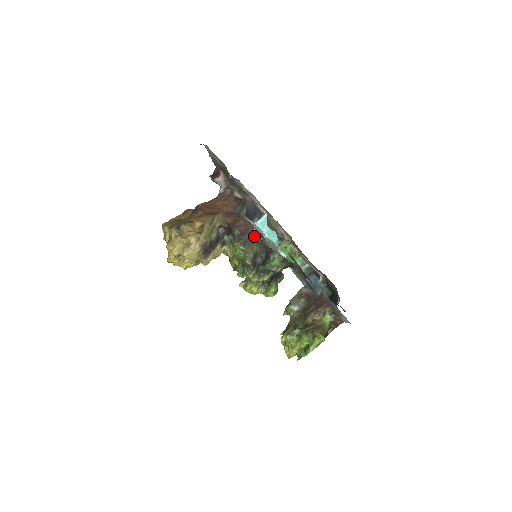
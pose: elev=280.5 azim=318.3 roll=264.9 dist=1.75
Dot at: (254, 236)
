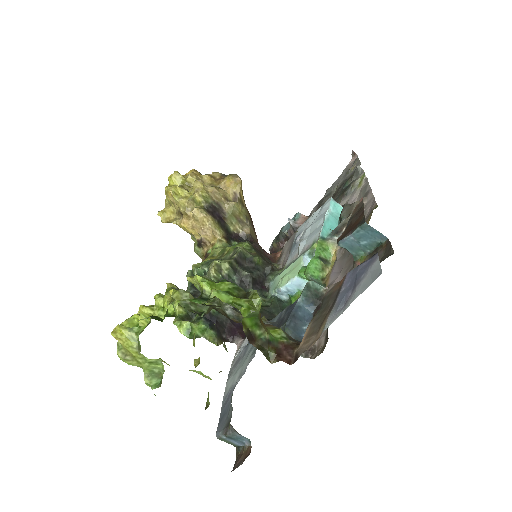
Dot at: (269, 262)
